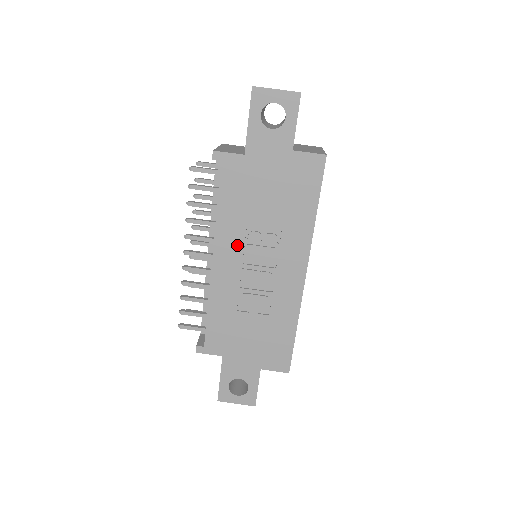
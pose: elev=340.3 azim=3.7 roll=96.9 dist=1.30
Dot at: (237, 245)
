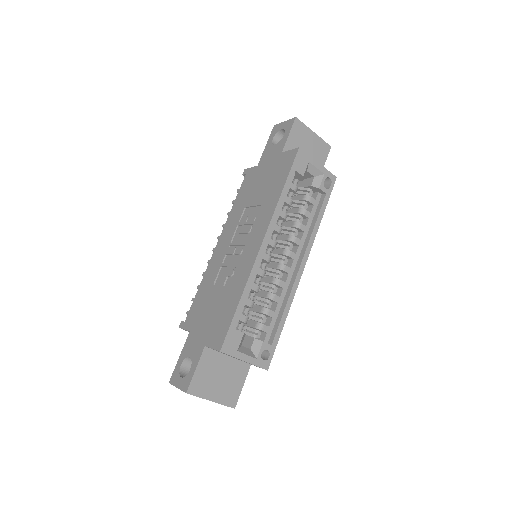
Dot at: (233, 229)
